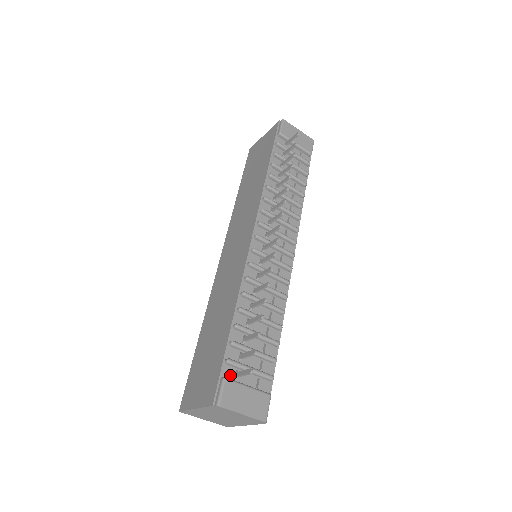
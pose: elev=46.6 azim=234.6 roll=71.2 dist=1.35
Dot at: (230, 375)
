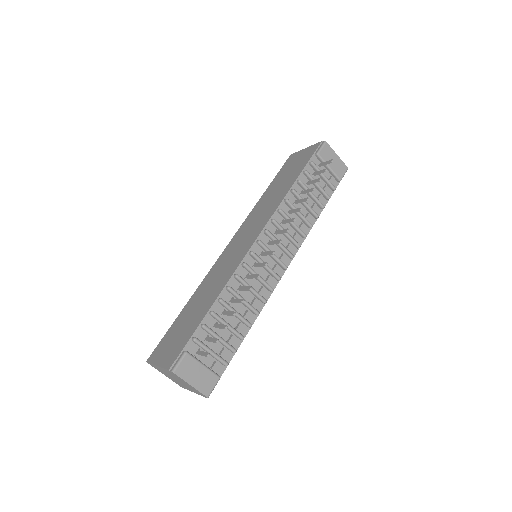
Dot at: (192, 351)
